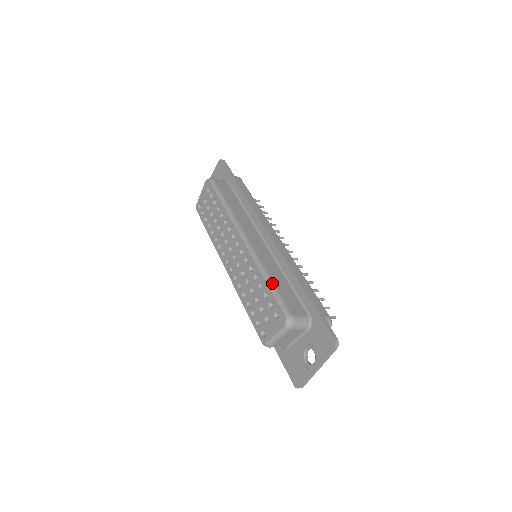
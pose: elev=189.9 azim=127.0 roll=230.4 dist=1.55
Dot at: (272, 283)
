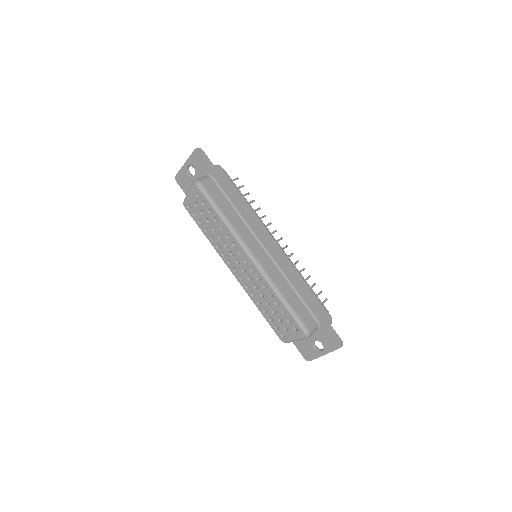
Dot at: (287, 303)
